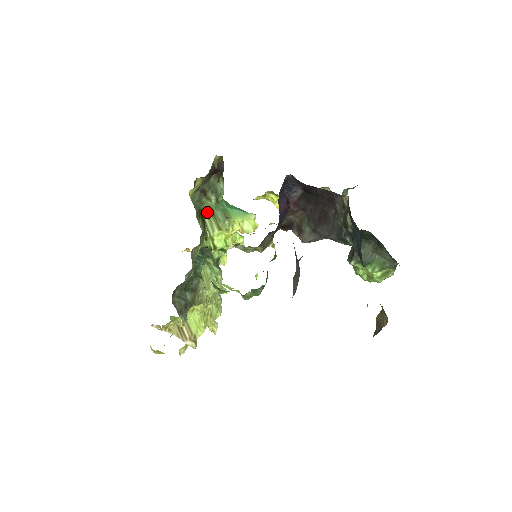
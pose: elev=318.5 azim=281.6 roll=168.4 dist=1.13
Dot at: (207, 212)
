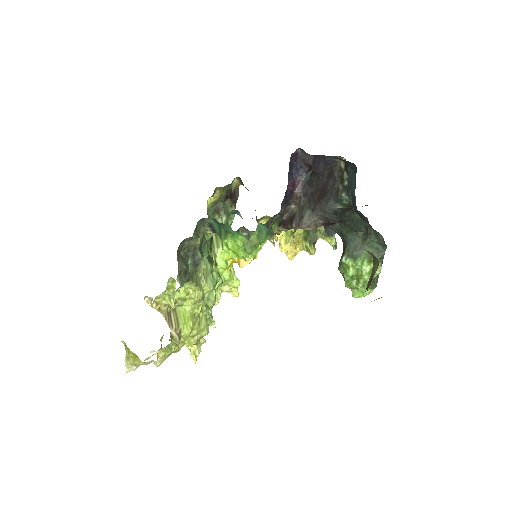
Dot at: occluded
